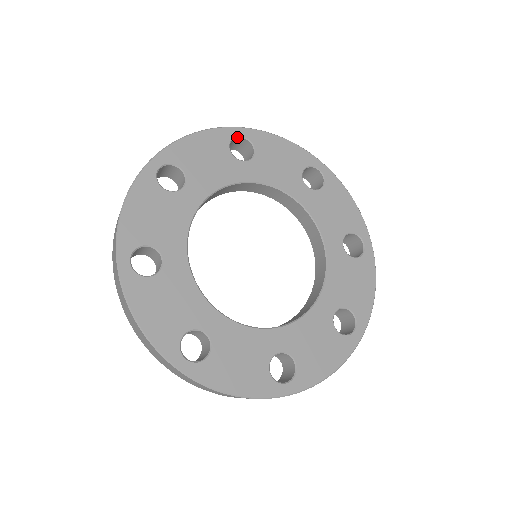
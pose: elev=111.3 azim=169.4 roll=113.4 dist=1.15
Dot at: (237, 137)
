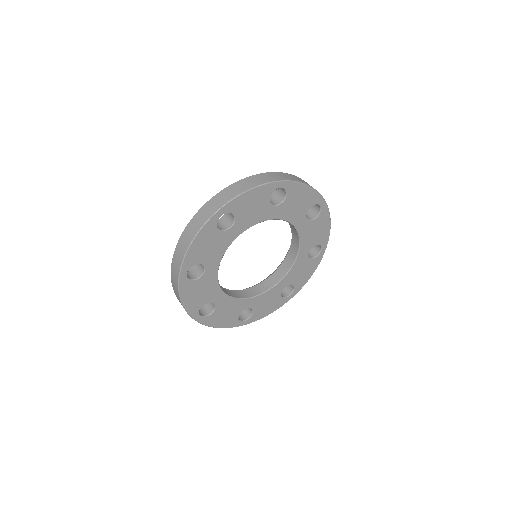
Dot at: occluded
